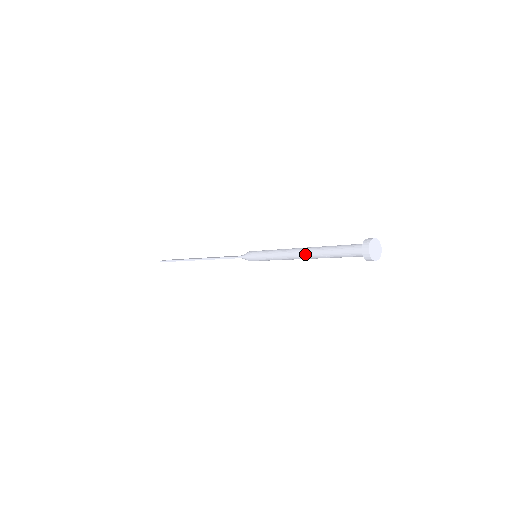
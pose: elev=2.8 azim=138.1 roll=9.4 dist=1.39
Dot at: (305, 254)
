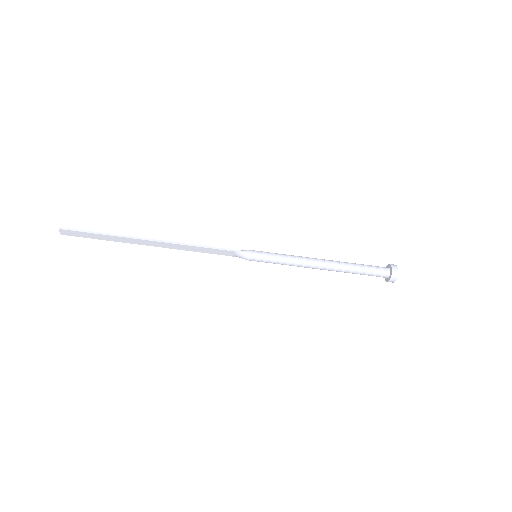
Dot at: (329, 263)
